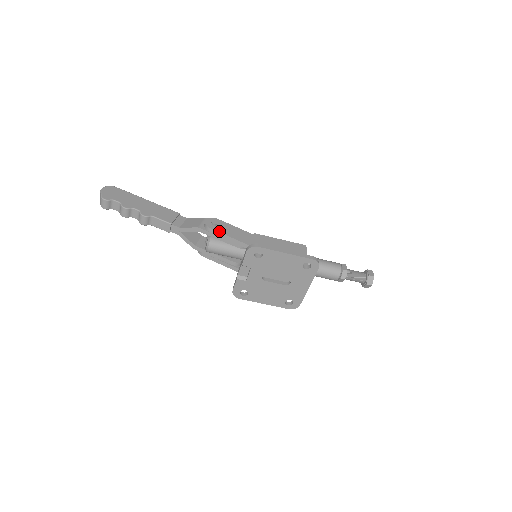
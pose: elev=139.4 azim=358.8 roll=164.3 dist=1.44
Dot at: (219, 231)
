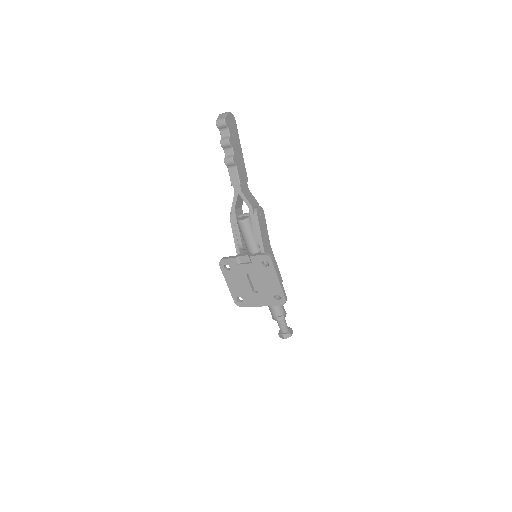
Dot at: (259, 222)
